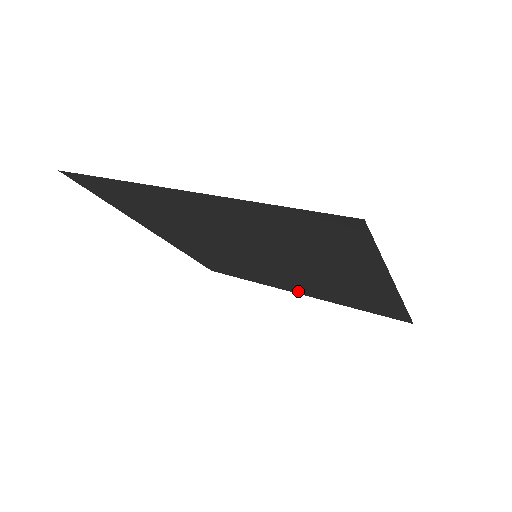
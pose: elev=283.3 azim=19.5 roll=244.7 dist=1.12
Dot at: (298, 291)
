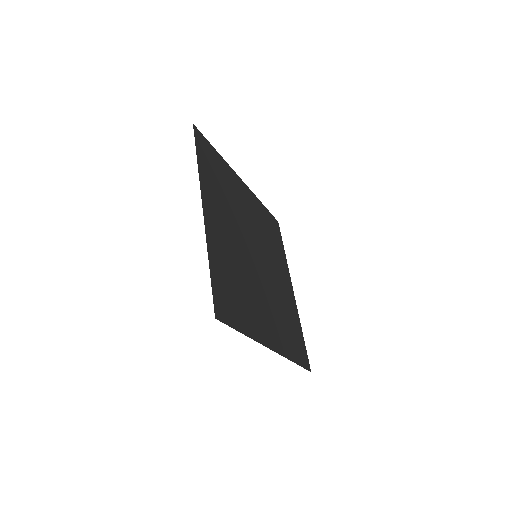
Dot at: (245, 189)
